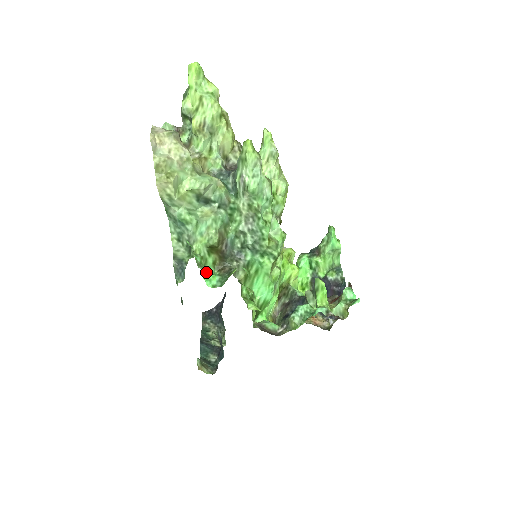
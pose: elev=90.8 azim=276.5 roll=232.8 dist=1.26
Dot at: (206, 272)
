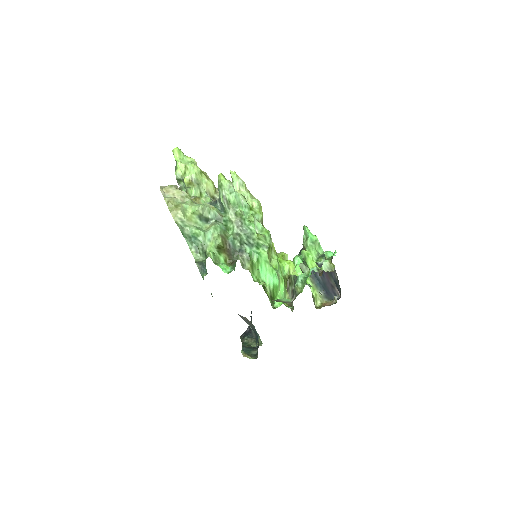
Dot at: occluded
